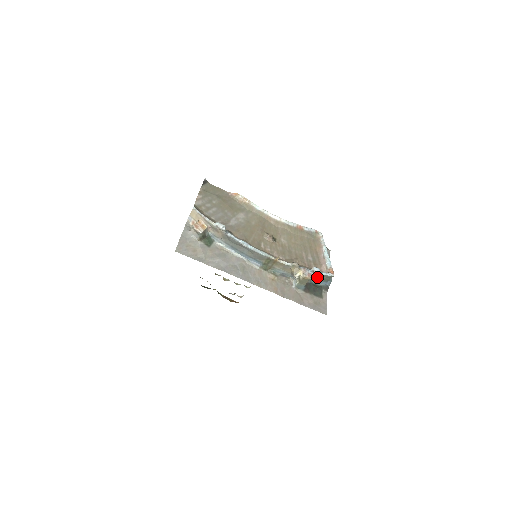
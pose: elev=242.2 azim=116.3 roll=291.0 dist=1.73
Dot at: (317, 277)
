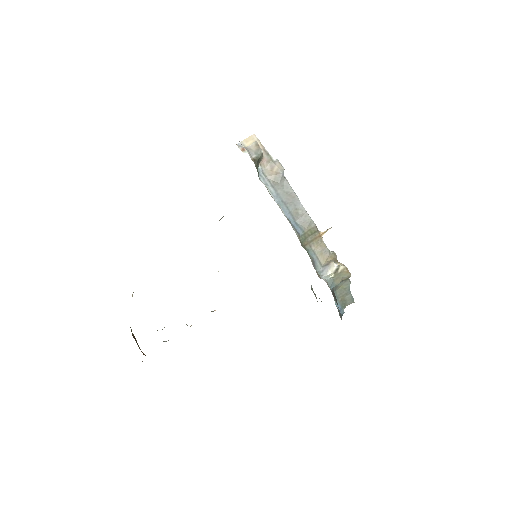
Dot at: (342, 290)
